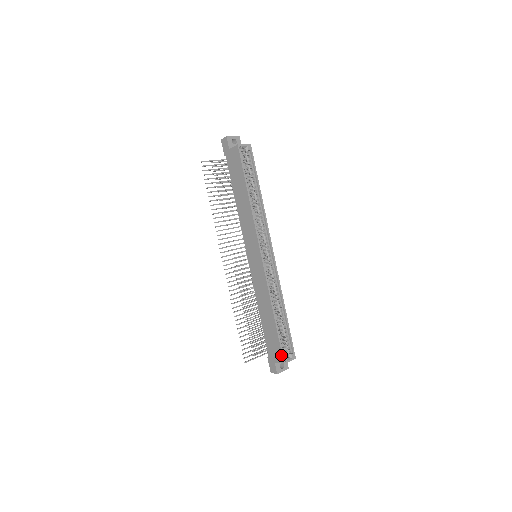
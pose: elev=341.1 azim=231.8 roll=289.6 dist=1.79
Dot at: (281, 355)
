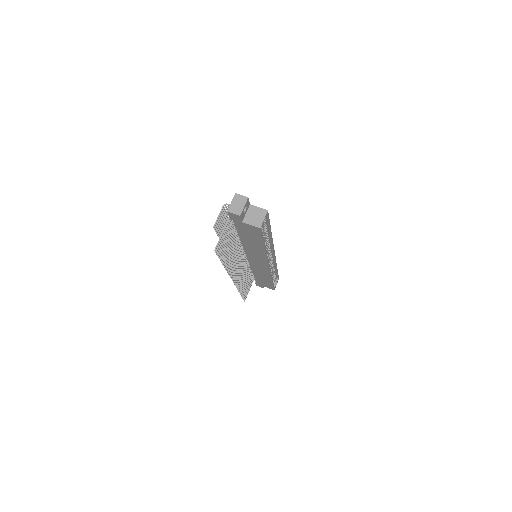
Dot at: occluded
